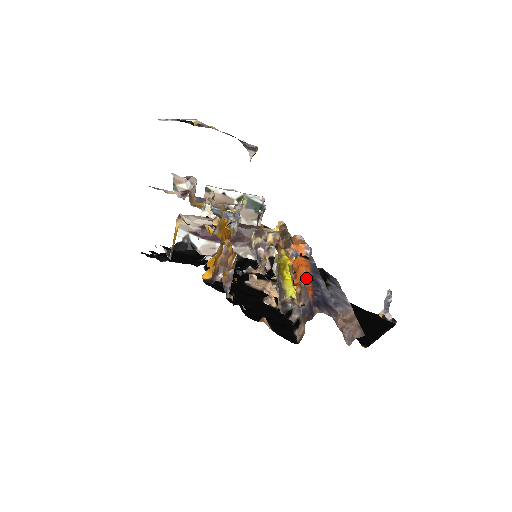
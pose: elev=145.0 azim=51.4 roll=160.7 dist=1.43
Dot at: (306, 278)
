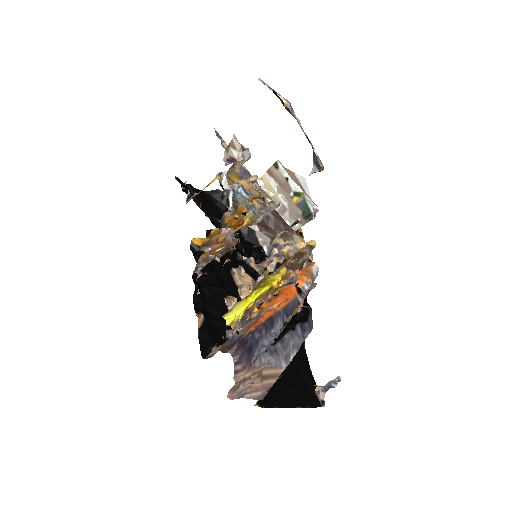
Dot at: (269, 311)
